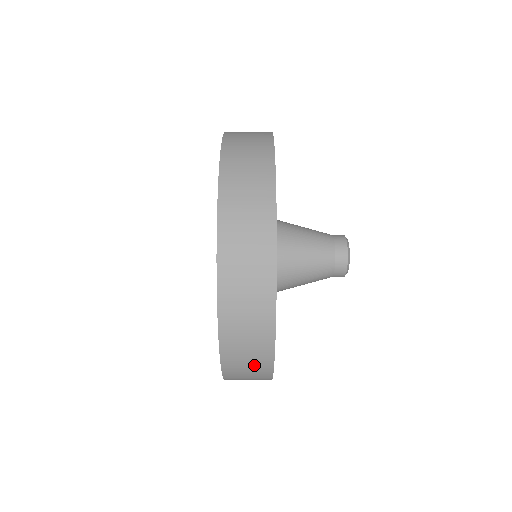
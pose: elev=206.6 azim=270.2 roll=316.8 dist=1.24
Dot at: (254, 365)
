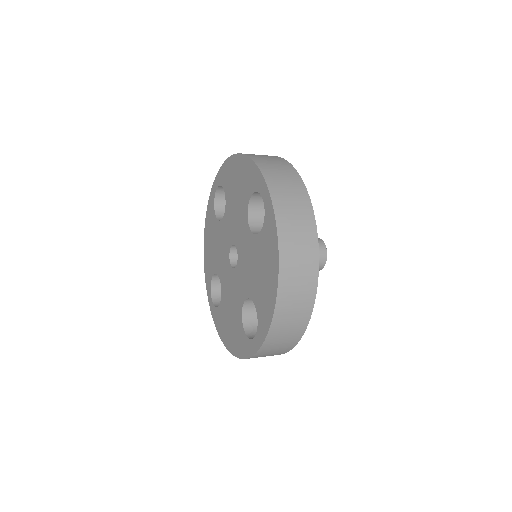
Dot at: occluded
